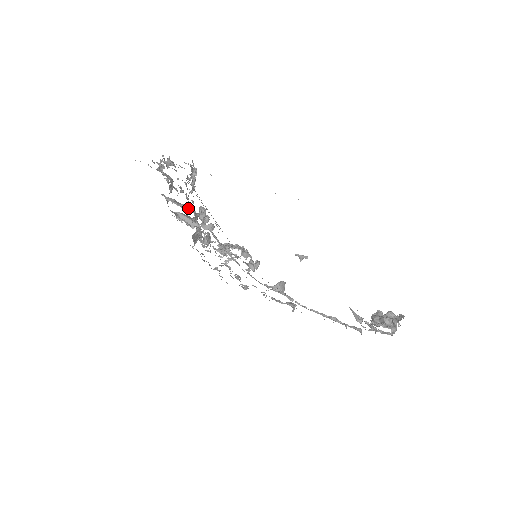
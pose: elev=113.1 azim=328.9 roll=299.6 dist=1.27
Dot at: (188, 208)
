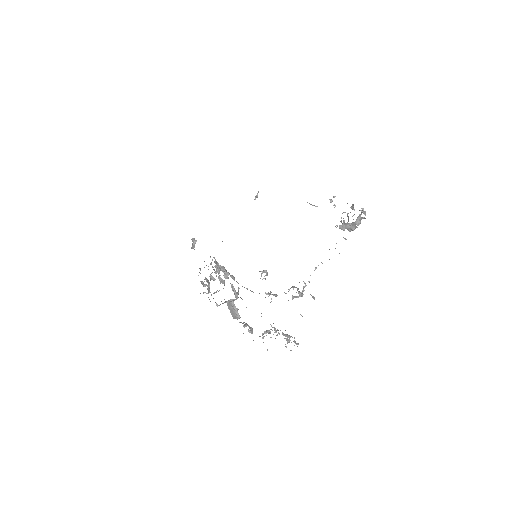
Dot at: occluded
